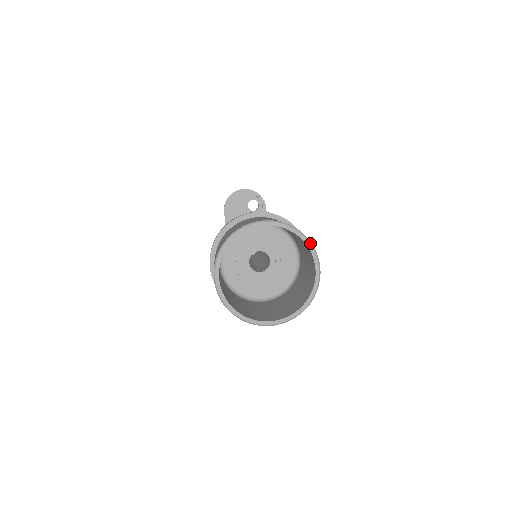
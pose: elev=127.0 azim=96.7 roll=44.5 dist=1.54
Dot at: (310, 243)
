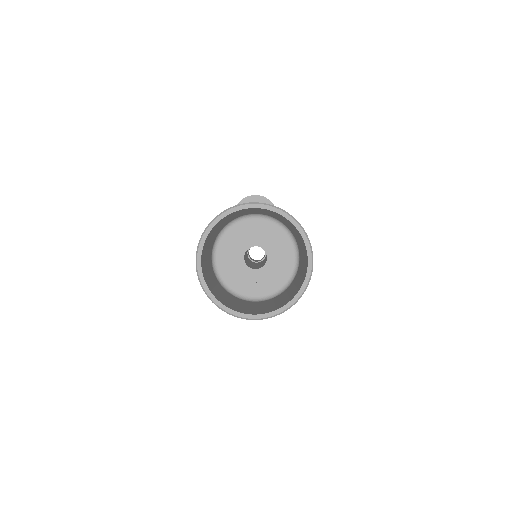
Dot at: (302, 229)
